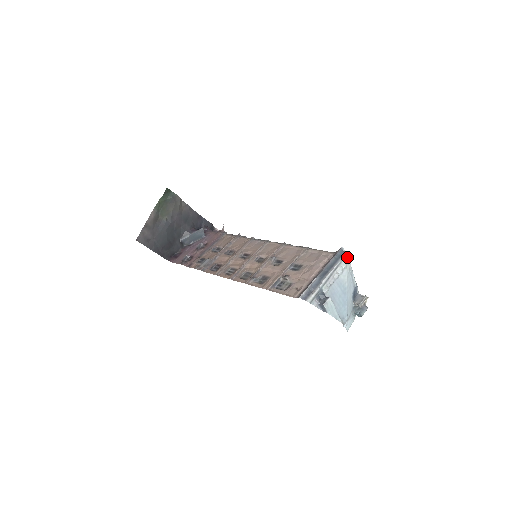
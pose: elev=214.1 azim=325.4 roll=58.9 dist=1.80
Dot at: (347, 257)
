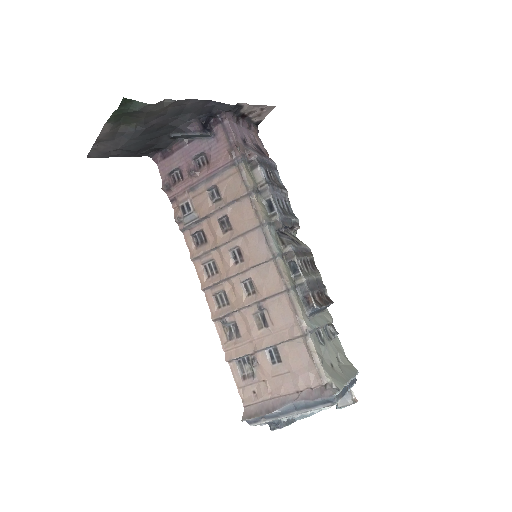
Dot at: (335, 404)
